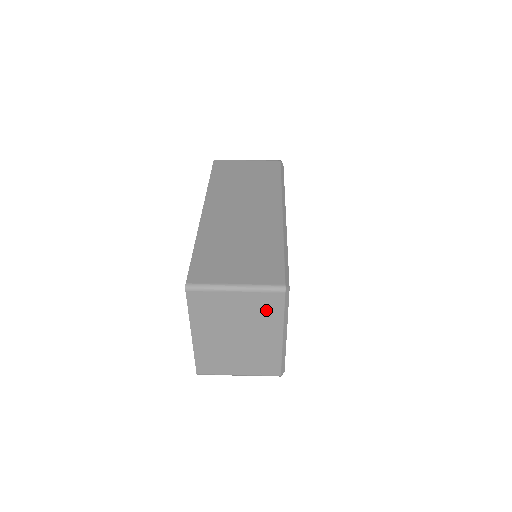
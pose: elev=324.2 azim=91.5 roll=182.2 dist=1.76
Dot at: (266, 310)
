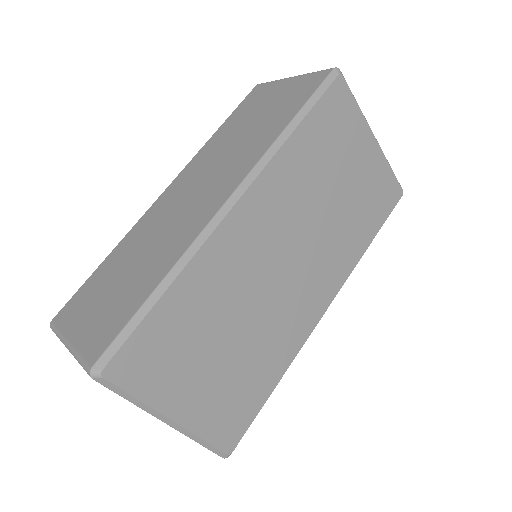
Dot at: occluded
